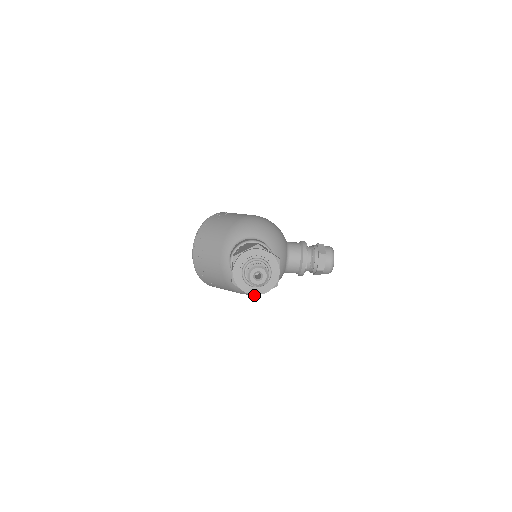
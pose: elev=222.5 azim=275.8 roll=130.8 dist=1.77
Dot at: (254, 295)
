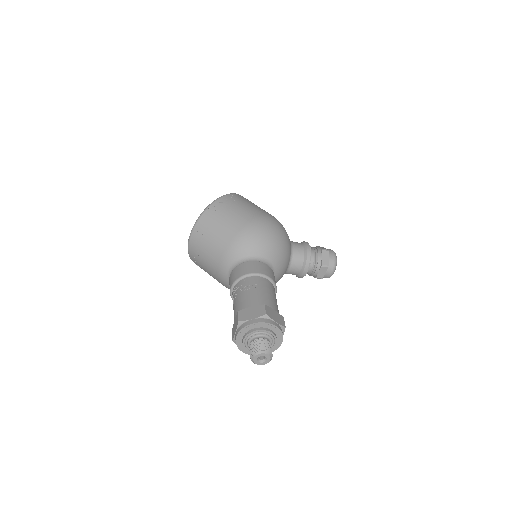
Dot at: occluded
